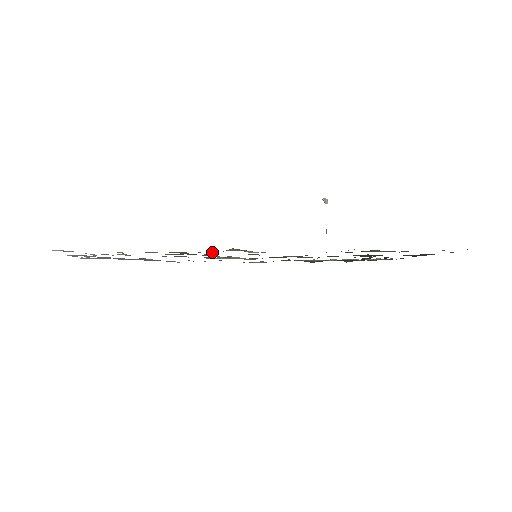
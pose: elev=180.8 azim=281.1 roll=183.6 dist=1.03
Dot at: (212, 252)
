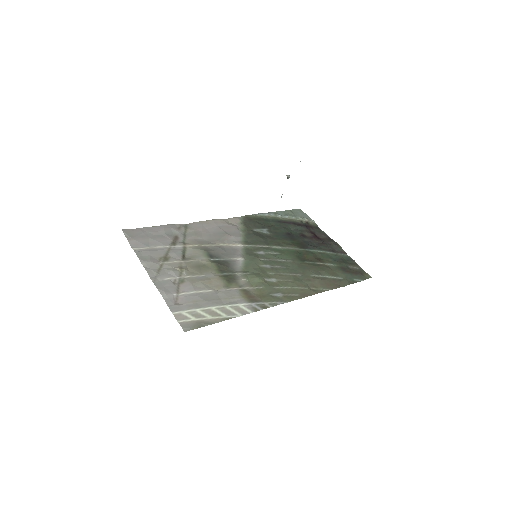
Dot at: (246, 280)
